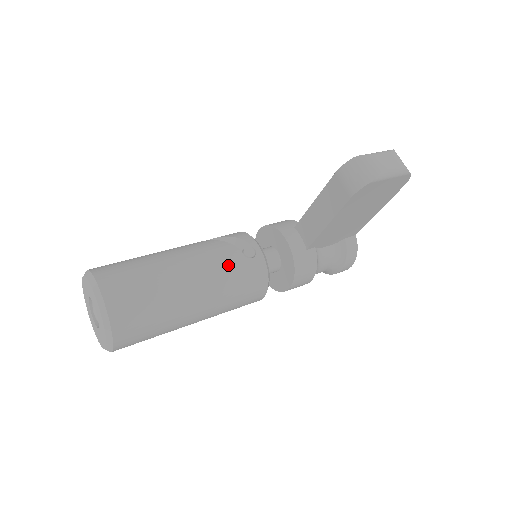
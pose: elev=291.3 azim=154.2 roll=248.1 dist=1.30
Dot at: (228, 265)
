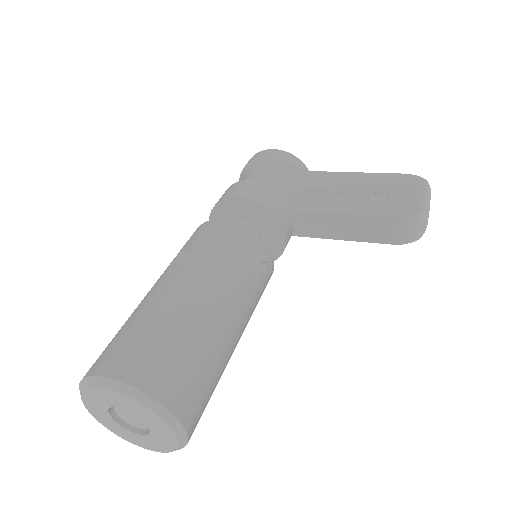
Dot at: (257, 299)
